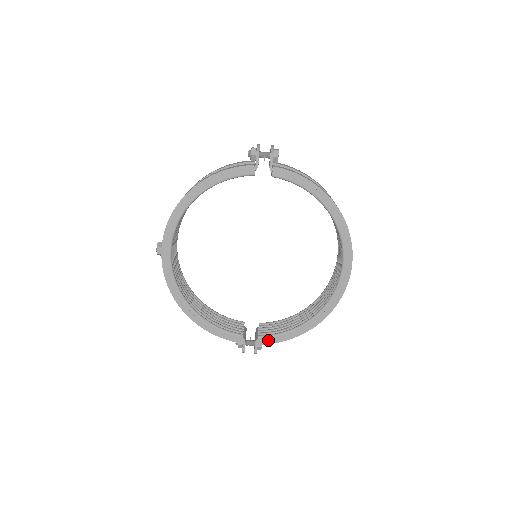
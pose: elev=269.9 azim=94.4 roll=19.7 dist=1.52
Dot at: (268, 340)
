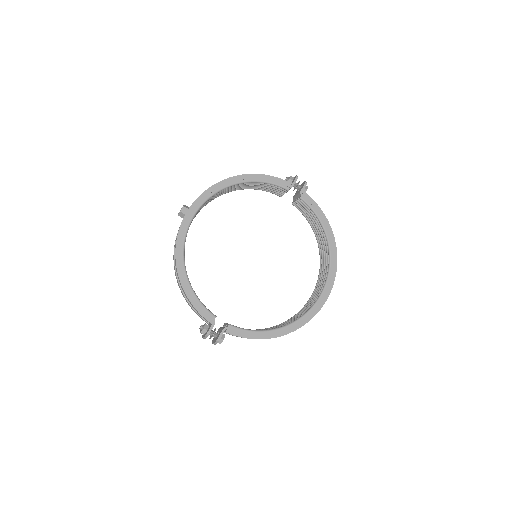
Dot at: (236, 331)
